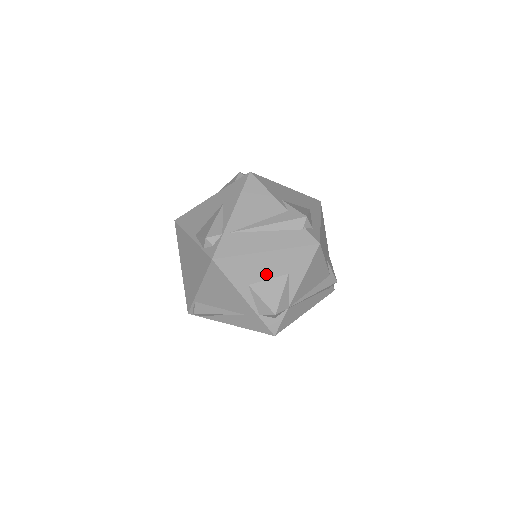
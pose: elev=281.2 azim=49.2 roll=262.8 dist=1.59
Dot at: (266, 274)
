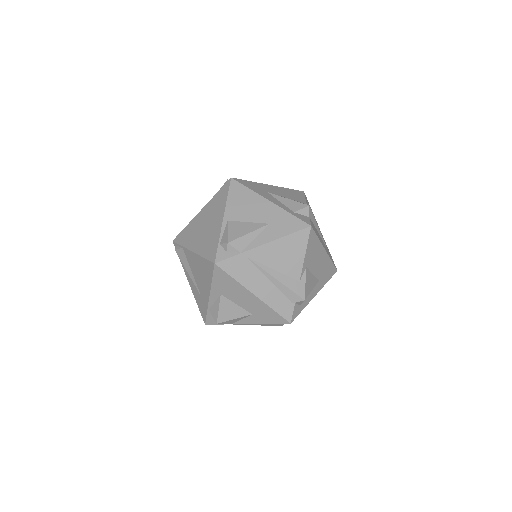
Dot at: (239, 301)
